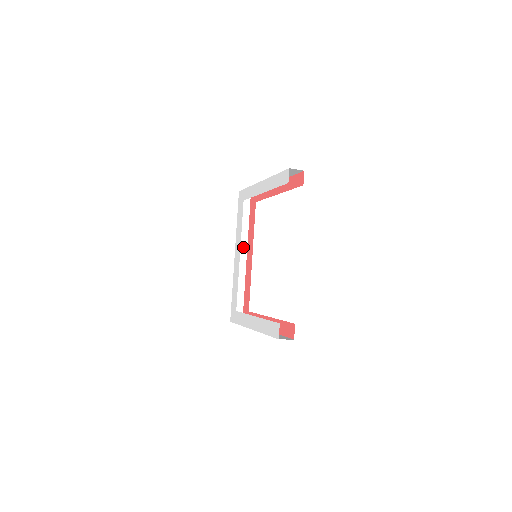
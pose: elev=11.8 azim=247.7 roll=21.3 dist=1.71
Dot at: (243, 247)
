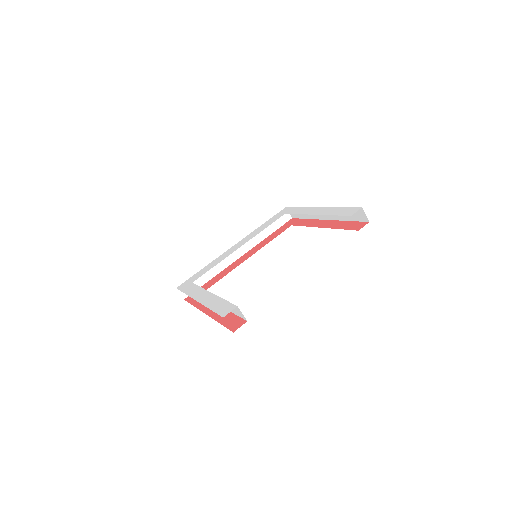
Dot at: (246, 247)
